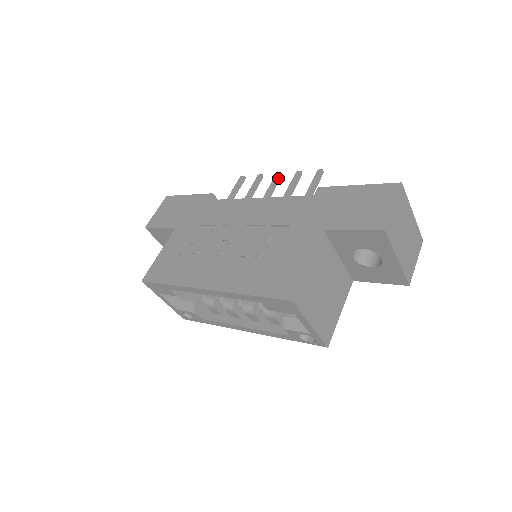
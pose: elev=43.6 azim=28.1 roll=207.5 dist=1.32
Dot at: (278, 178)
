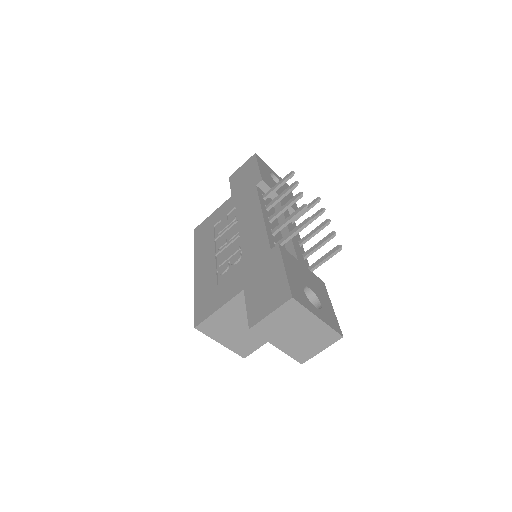
Dot at: (295, 199)
